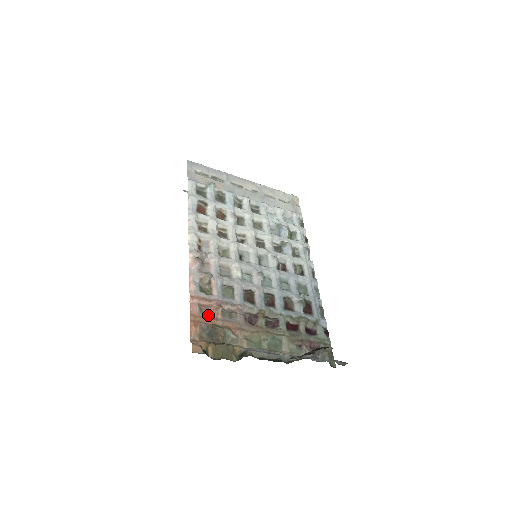
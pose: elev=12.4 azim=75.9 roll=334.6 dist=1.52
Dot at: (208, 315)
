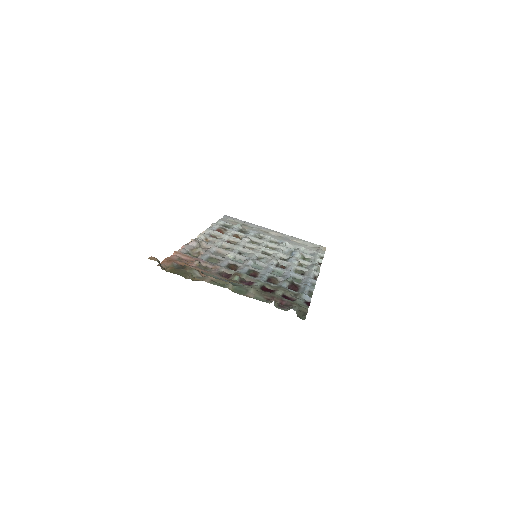
Dot at: (184, 262)
